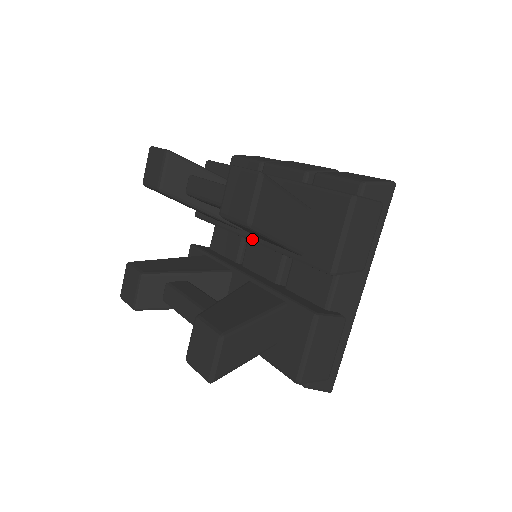
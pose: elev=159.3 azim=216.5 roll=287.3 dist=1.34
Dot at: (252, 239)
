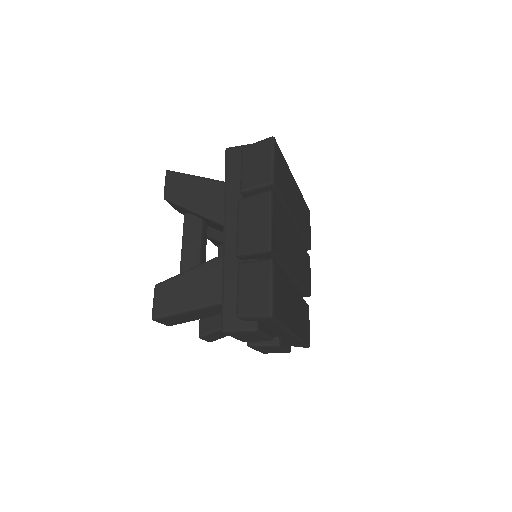
Dot at: occluded
